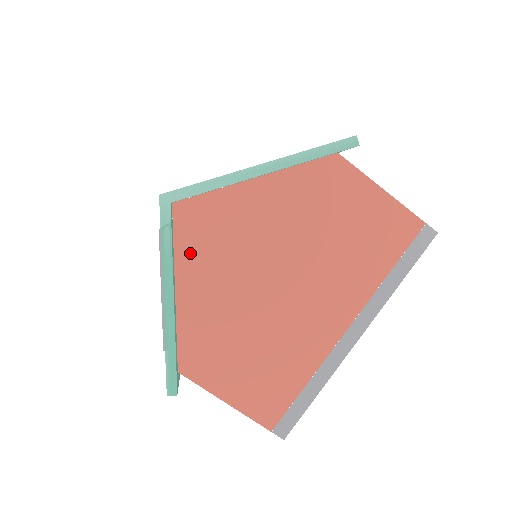
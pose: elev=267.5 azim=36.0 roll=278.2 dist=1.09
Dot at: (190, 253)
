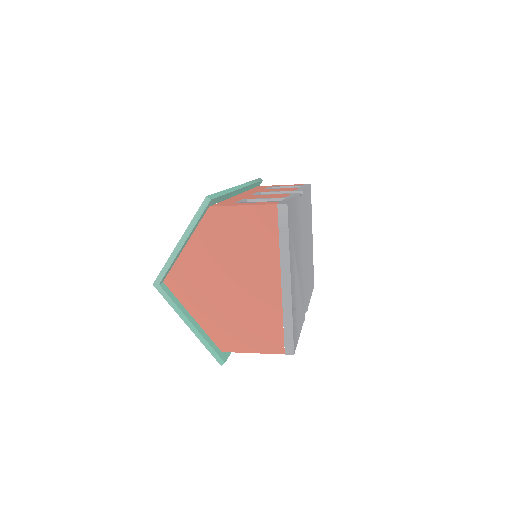
Dot at: (186, 297)
